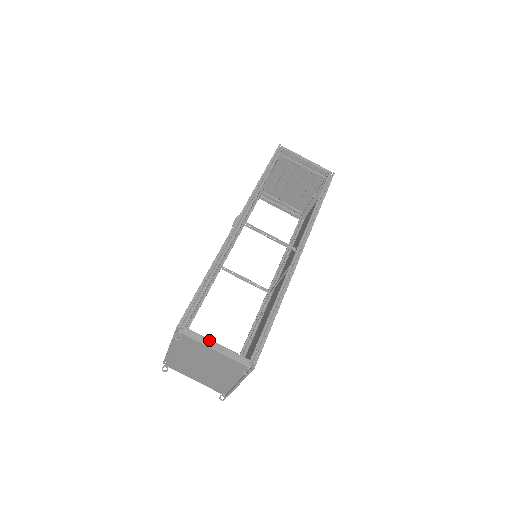
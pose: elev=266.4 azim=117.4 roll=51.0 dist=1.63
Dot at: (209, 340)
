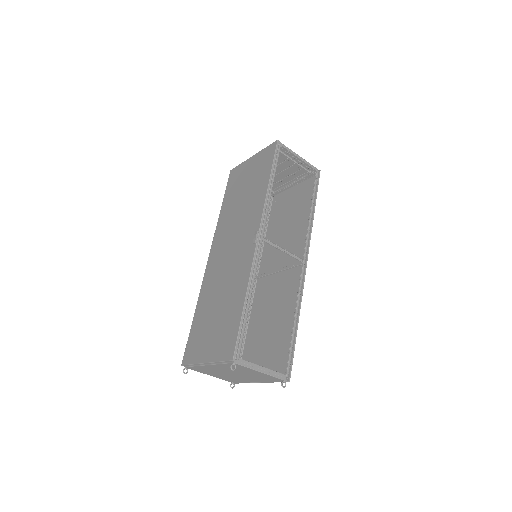
Dot at: (257, 366)
